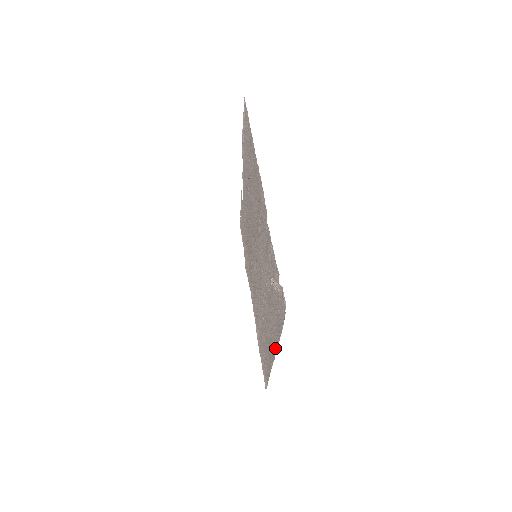
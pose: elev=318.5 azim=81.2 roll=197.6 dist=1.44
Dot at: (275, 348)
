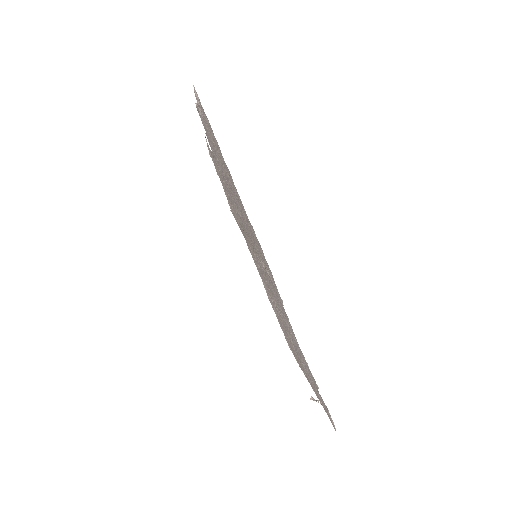
Dot at: occluded
